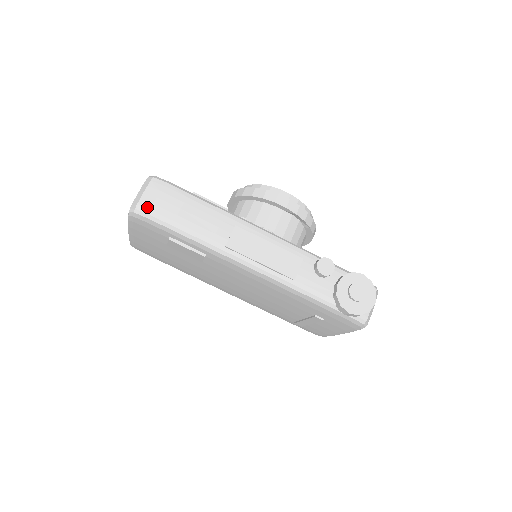
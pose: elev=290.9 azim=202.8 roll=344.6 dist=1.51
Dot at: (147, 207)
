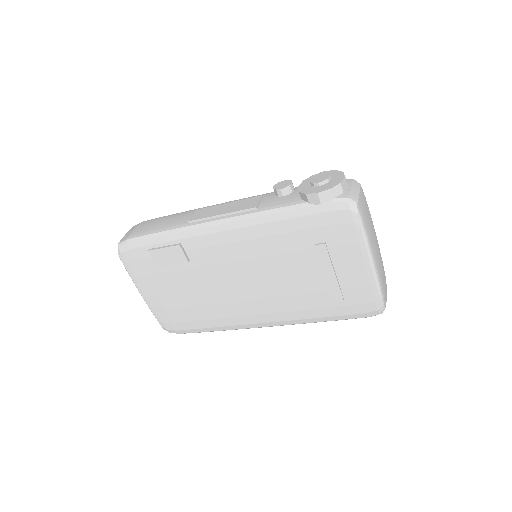
Dot at: (126, 237)
